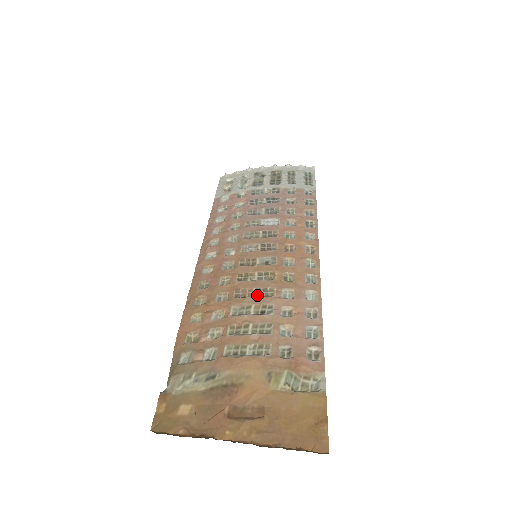
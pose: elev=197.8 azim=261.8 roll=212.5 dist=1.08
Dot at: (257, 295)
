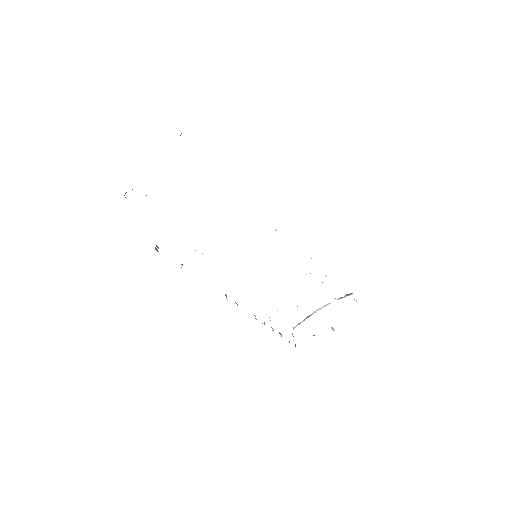
Dot at: occluded
